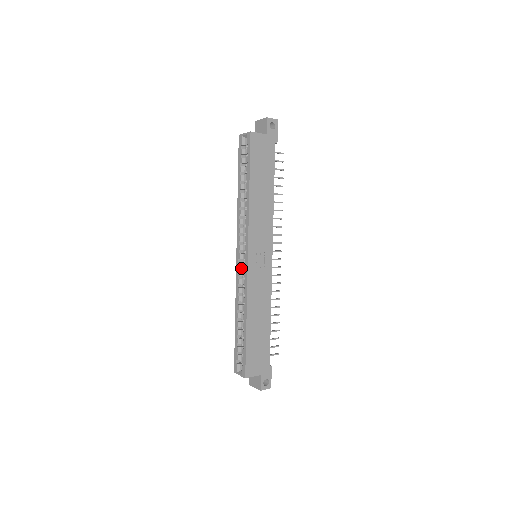
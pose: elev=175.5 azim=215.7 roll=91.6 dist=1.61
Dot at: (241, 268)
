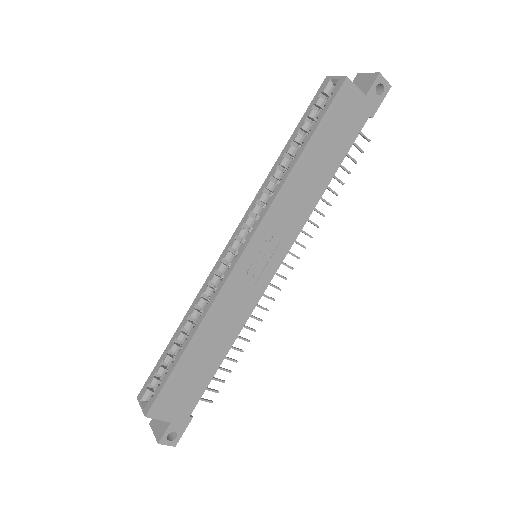
Dot at: (226, 261)
